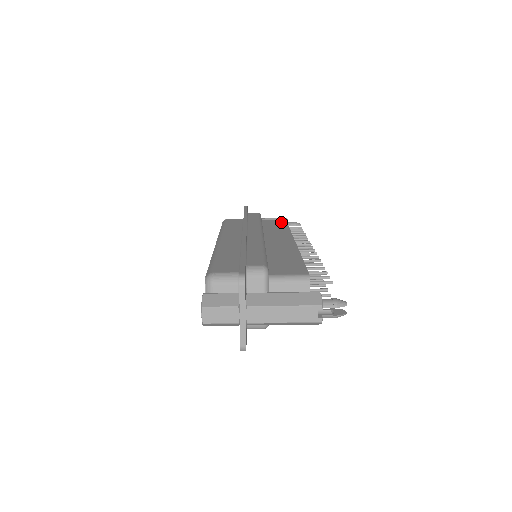
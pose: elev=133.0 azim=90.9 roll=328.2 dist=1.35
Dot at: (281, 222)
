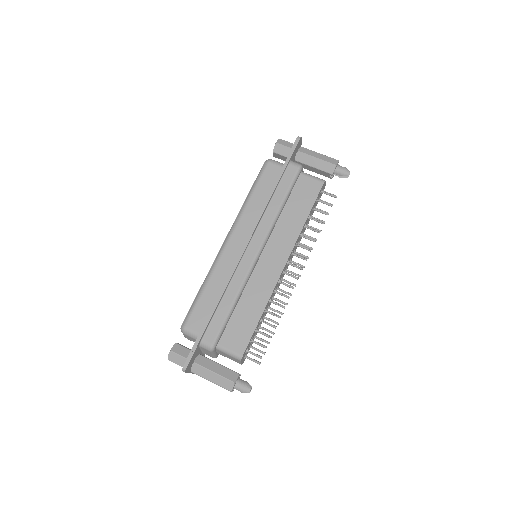
Dot at: (312, 193)
